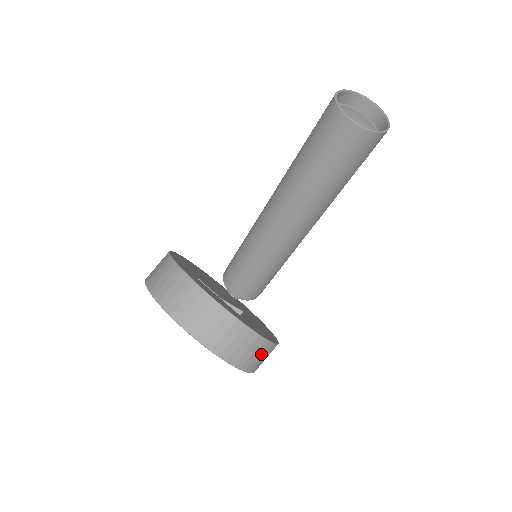
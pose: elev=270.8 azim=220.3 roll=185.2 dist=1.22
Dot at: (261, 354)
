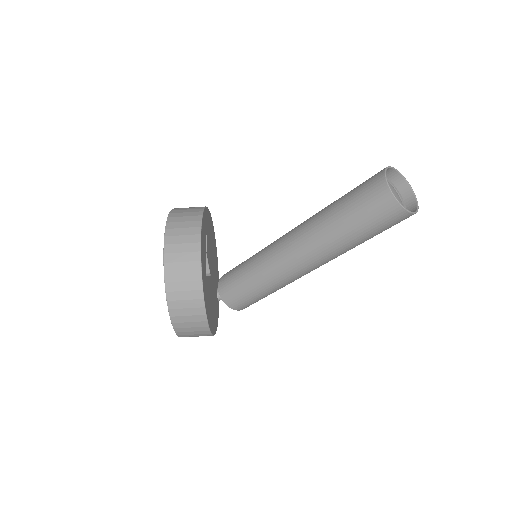
Dot at: (191, 311)
